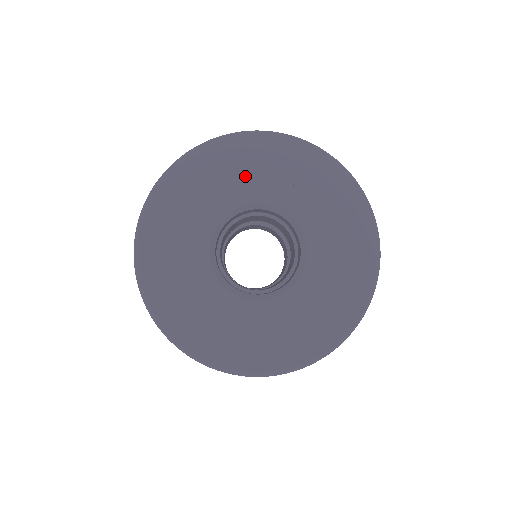
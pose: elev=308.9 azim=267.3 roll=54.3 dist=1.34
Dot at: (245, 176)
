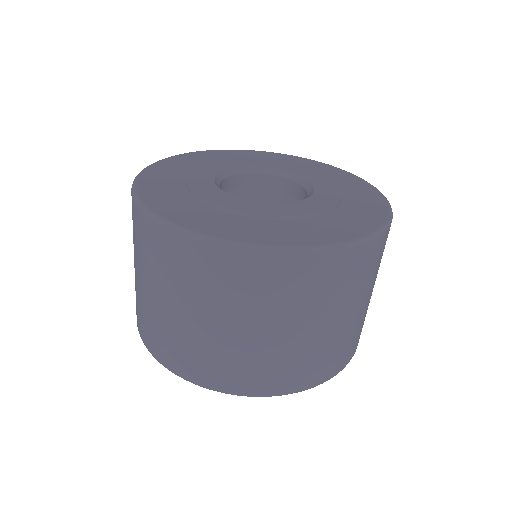
Dot at: occluded
